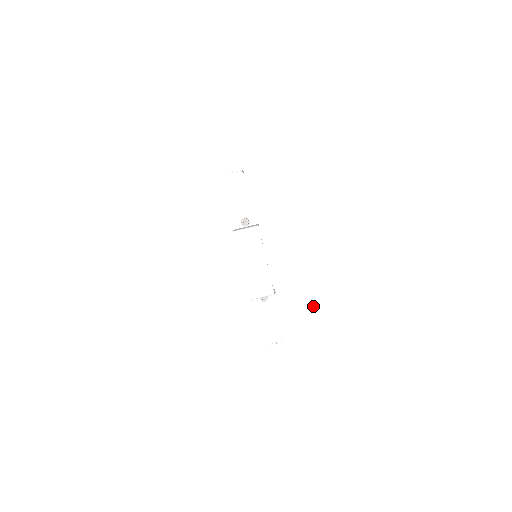
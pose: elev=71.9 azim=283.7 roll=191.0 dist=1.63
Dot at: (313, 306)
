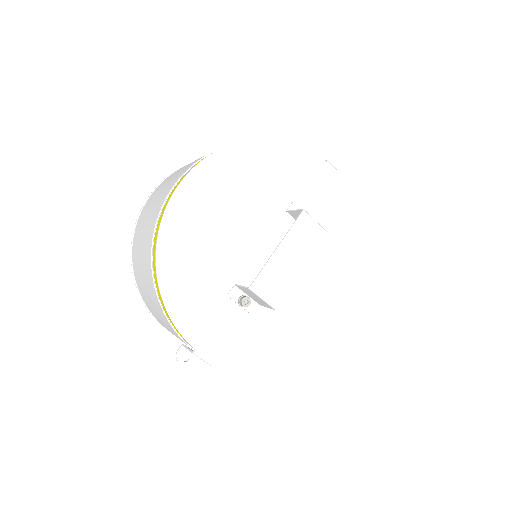
Dot at: (273, 358)
